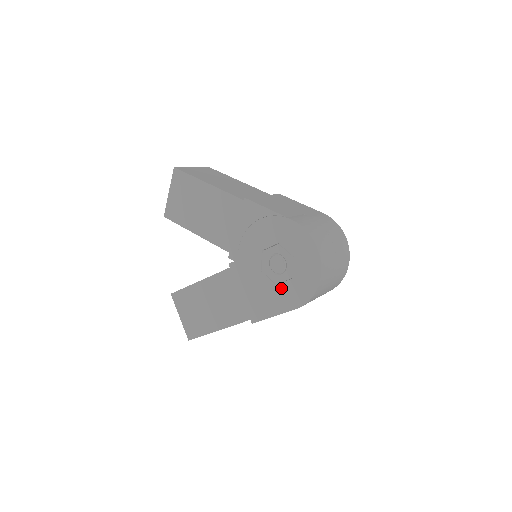
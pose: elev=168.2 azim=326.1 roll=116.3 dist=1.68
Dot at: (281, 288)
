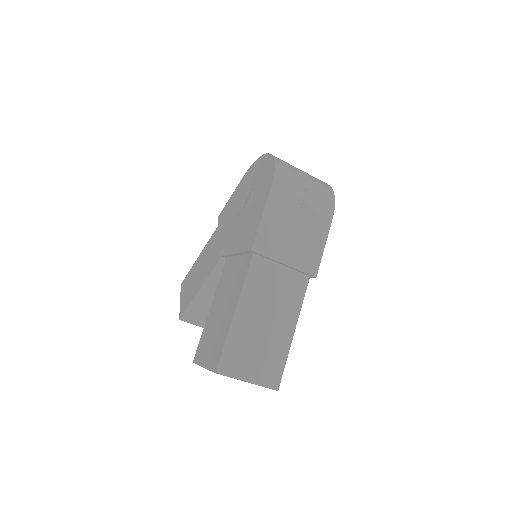
Dot at: (256, 200)
